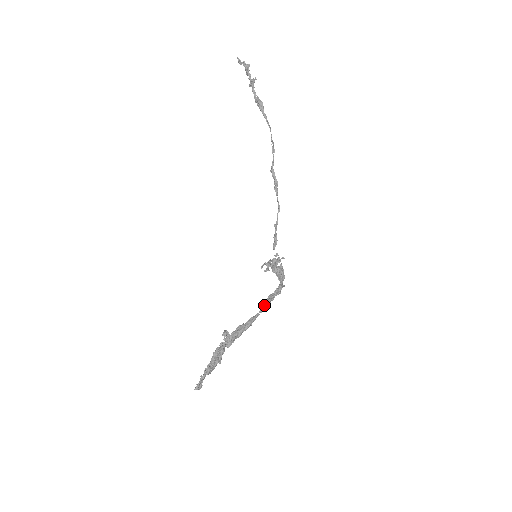
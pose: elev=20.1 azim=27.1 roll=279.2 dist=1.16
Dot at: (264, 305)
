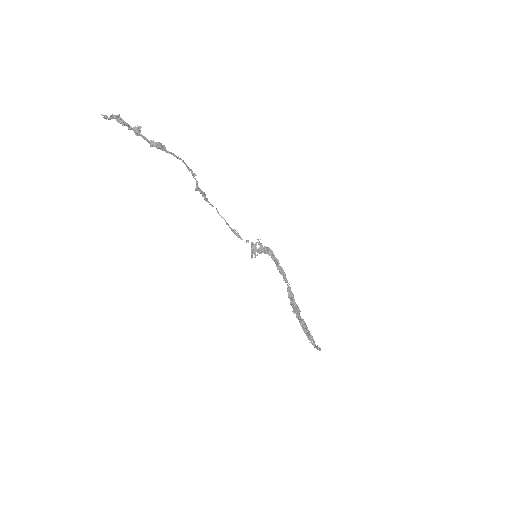
Dot at: (285, 277)
